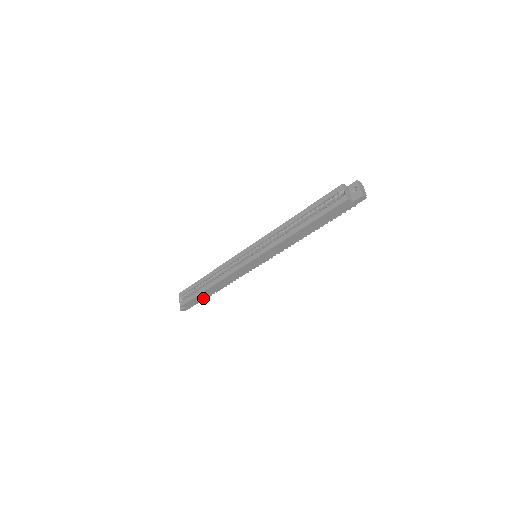
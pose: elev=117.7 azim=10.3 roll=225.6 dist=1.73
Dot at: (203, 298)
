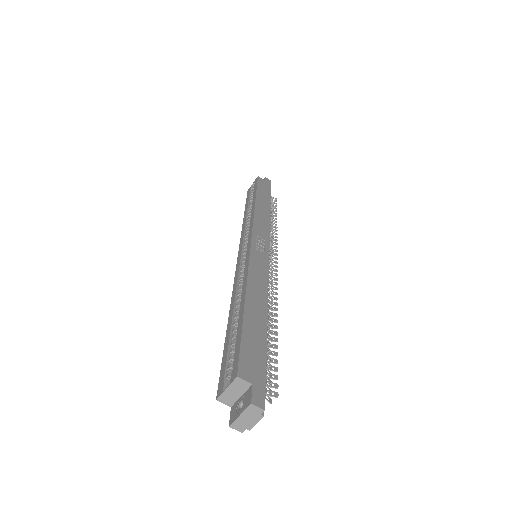
Dot at: occluded
